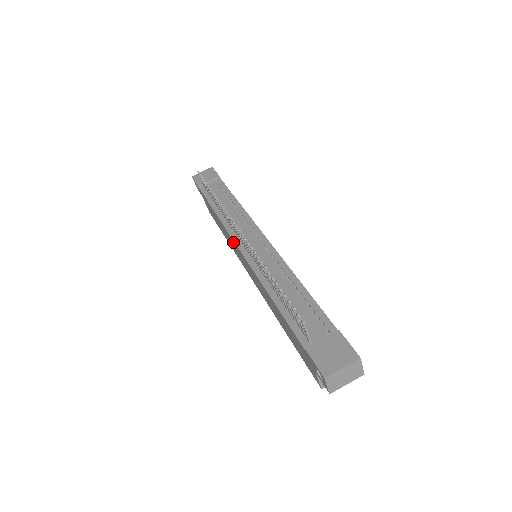
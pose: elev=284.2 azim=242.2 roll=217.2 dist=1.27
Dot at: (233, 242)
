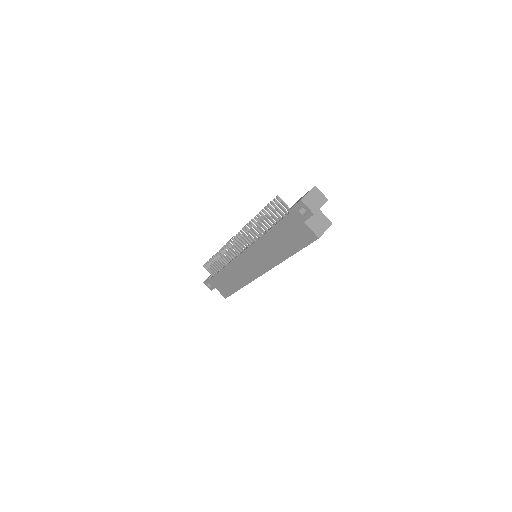
Dot at: (239, 261)
